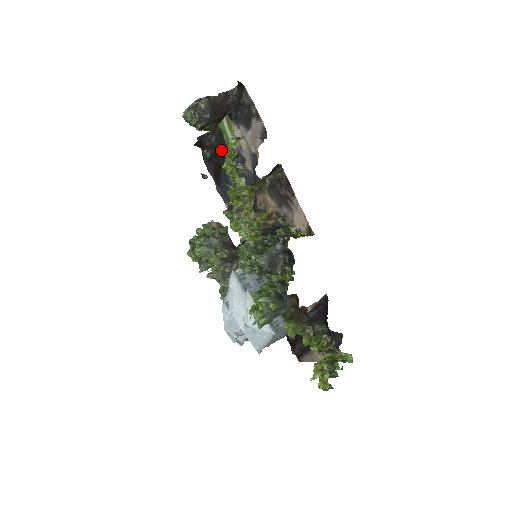
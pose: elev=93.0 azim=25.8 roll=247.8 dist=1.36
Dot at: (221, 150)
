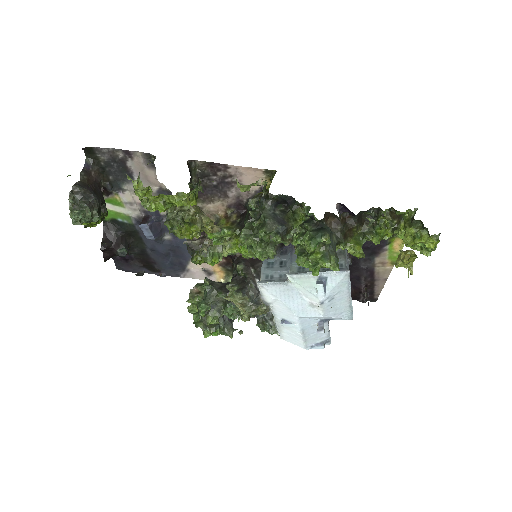
Dot at: (129, 236)
